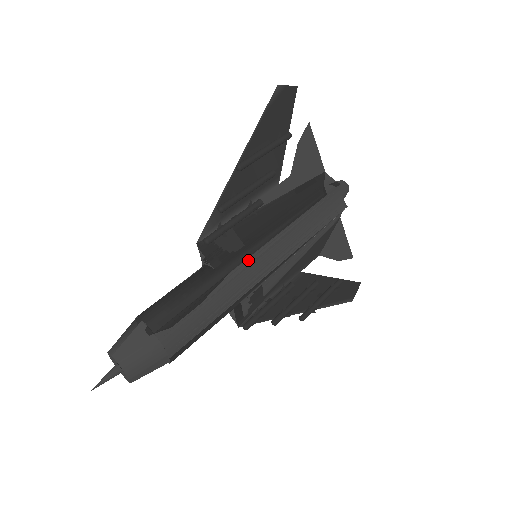
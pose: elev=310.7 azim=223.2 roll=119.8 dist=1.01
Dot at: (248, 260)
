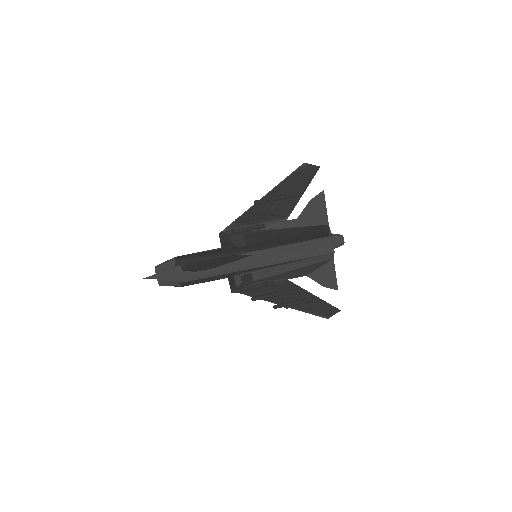
Dot at: (243, 254)
